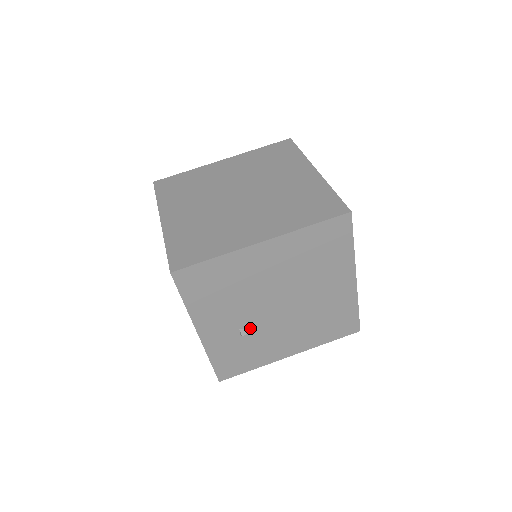
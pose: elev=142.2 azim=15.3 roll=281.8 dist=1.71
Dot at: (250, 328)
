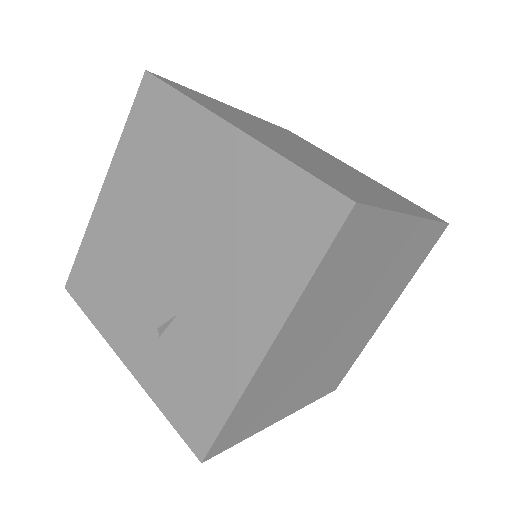
Dot at: (168, 319)
